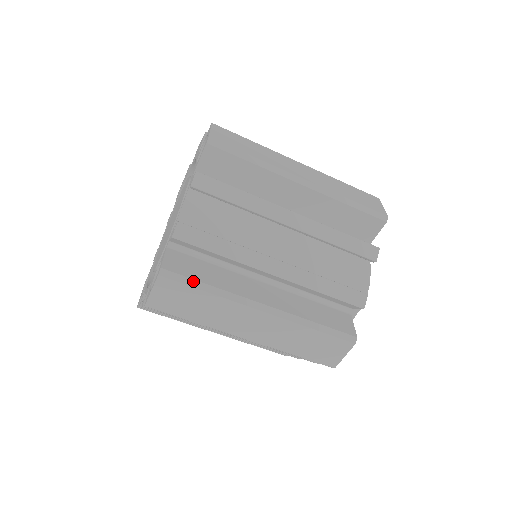
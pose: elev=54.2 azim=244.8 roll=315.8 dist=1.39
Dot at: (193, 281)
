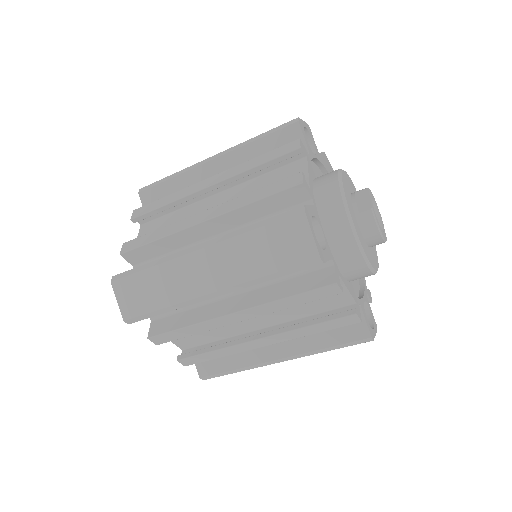
Dot at: (137, 269)
